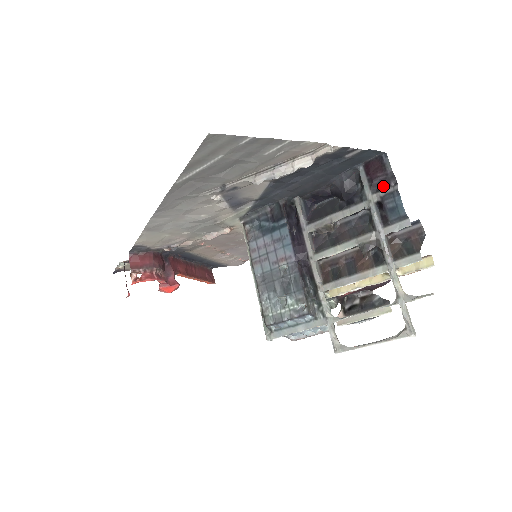
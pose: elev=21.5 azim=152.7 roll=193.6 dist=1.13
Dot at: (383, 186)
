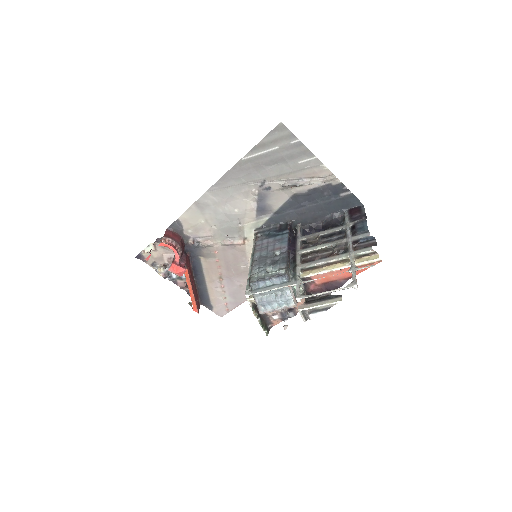
Dot at: (358, 218)
